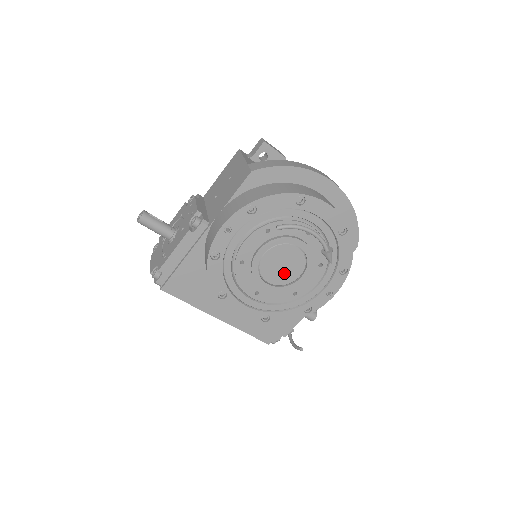
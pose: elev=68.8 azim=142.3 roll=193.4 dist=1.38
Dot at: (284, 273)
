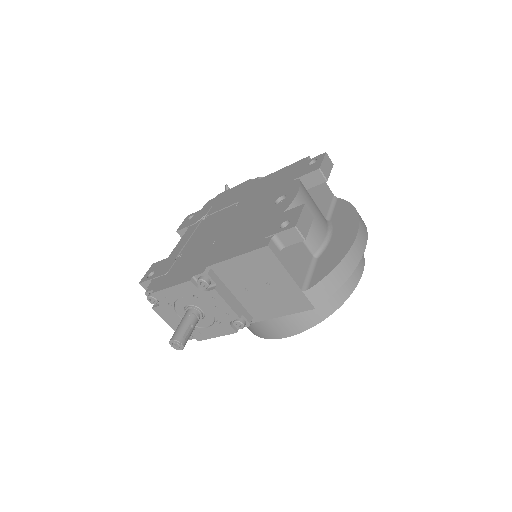
Dot at: occluded
